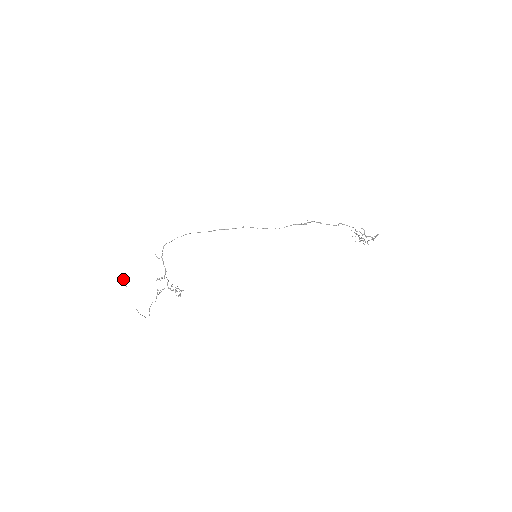
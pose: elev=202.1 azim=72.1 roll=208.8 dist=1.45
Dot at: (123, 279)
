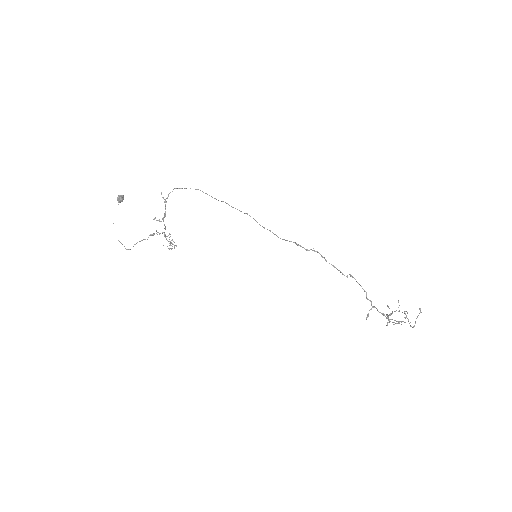
Dot at: (118, 197)
